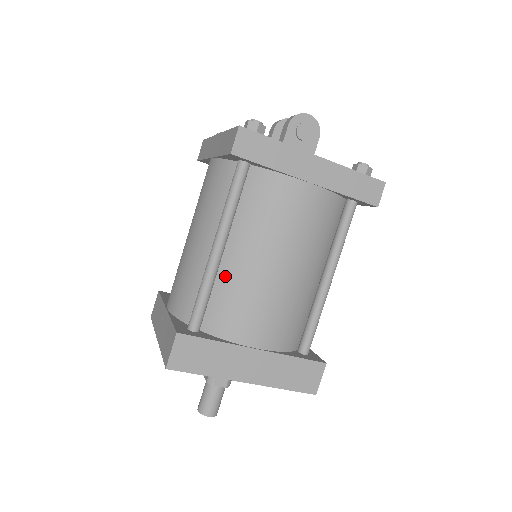
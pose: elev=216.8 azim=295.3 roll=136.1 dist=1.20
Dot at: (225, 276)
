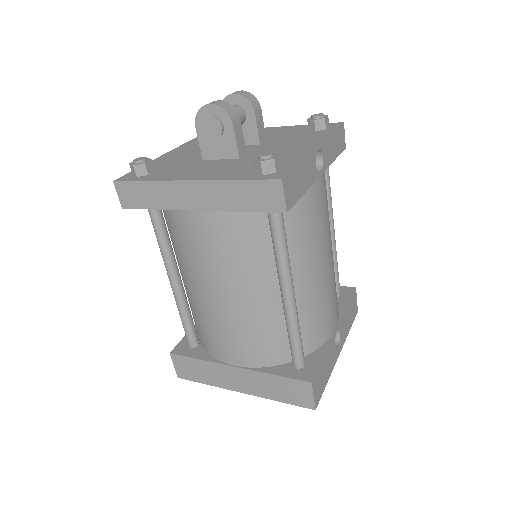
Dot at: (191, 302)
